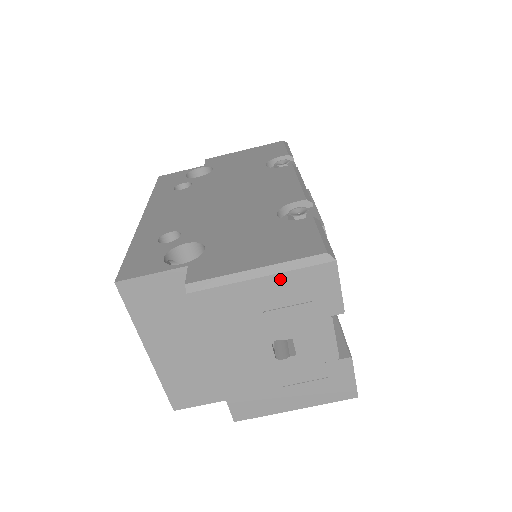
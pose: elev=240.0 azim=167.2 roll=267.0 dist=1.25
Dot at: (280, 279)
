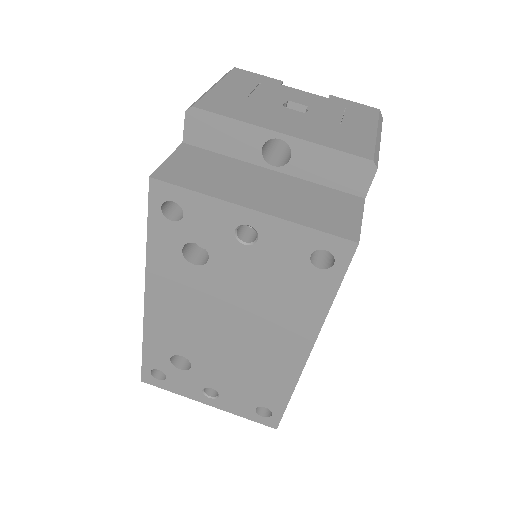
Dot at: (226, 82)
